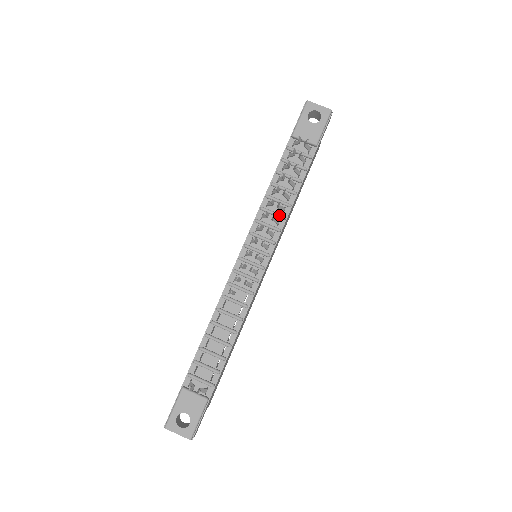
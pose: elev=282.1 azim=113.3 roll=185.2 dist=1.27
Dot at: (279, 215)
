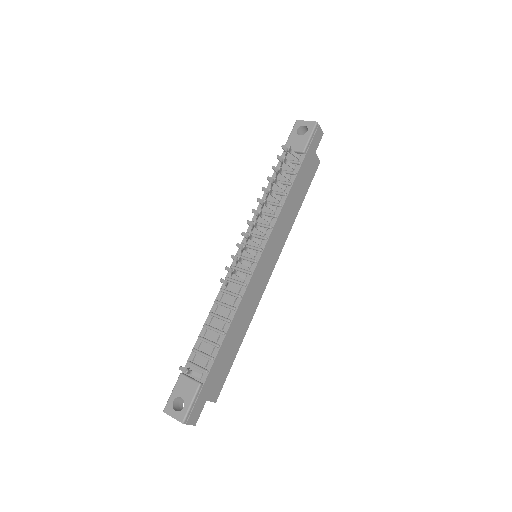
Dot at: (270, 214)
